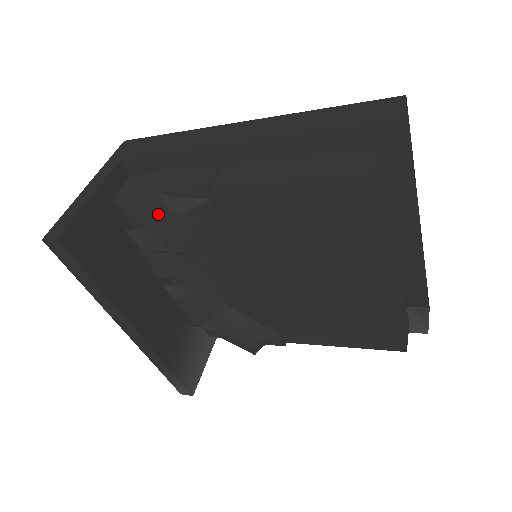
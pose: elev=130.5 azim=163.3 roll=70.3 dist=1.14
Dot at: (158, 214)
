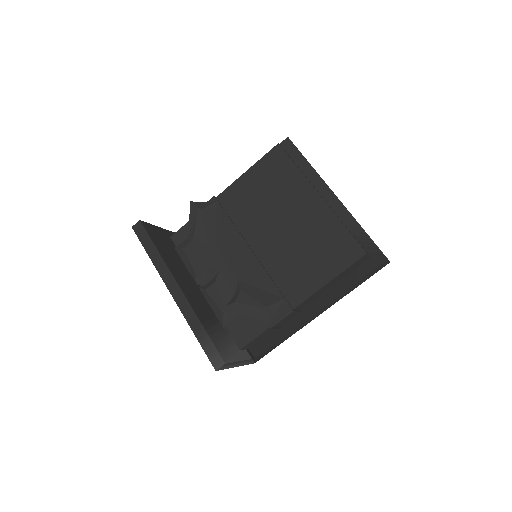
Dot at: (191, 214)
